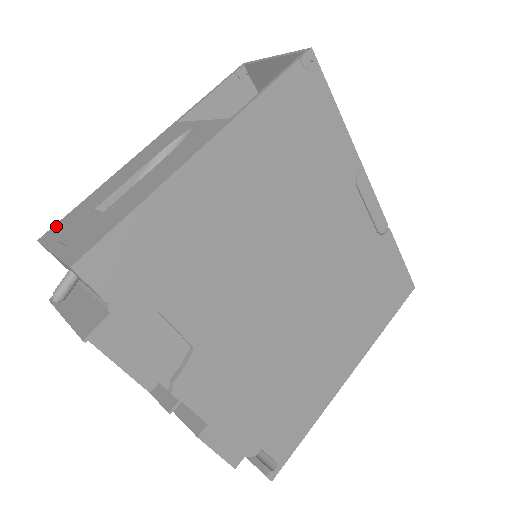
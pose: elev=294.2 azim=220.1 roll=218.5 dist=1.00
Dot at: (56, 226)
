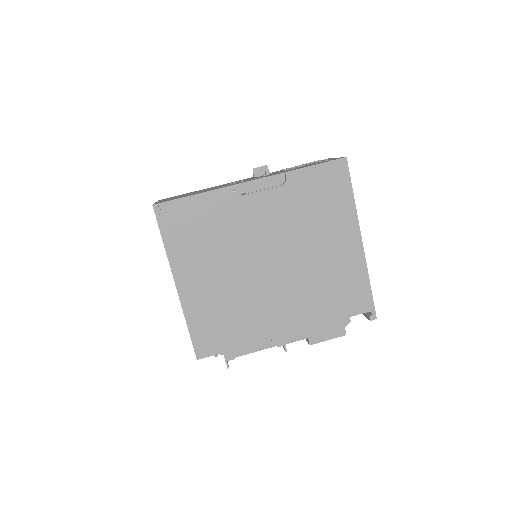
Dot at: occluded
